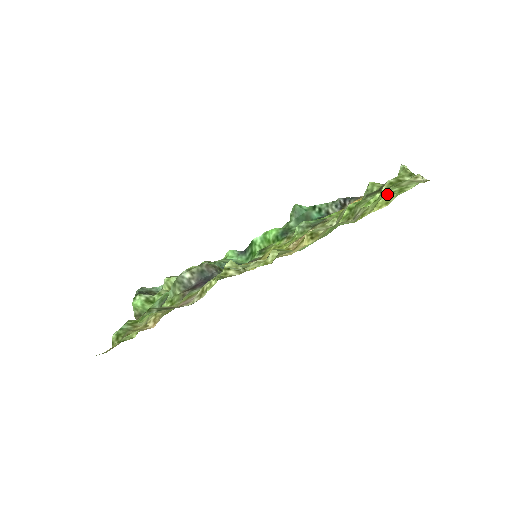
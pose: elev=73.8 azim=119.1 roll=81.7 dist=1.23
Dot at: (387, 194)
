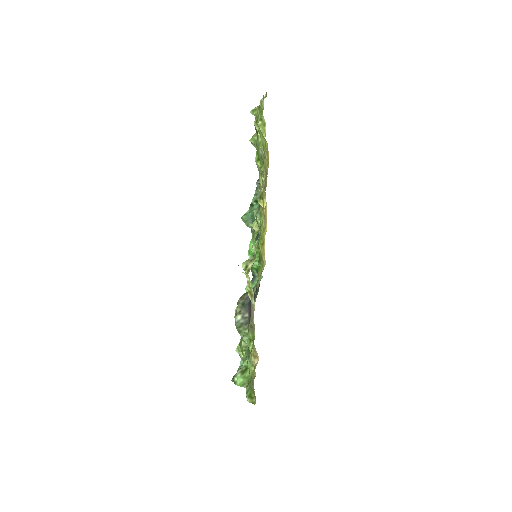
Dot at: (259, 123)
